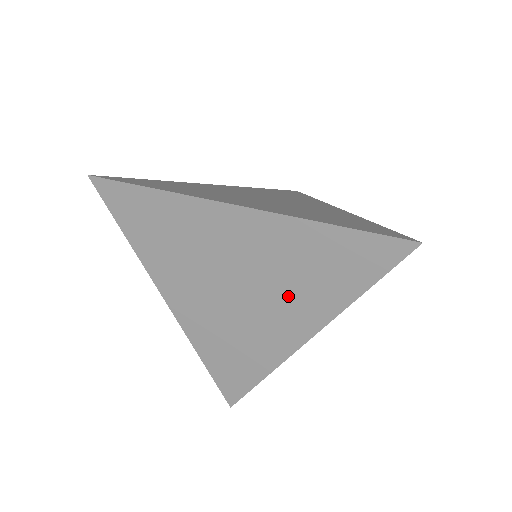
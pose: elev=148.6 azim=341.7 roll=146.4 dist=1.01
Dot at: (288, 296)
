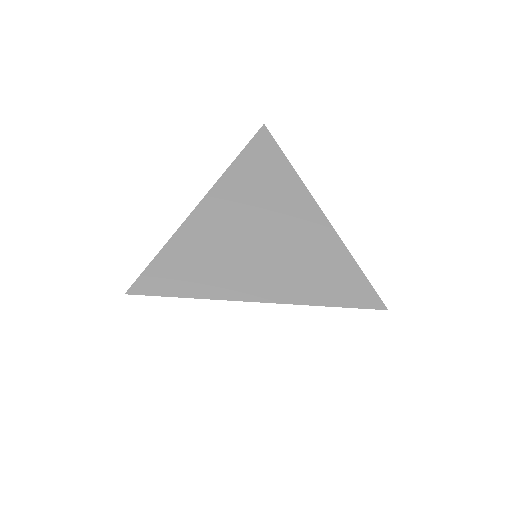
Dot at: (286, 268)
